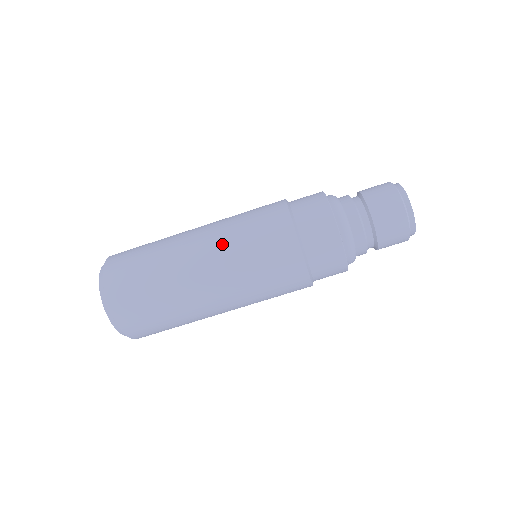
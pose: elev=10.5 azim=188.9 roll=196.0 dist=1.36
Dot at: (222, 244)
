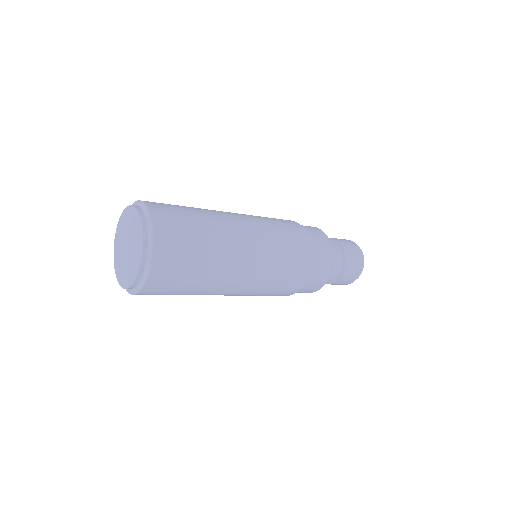
Dot at: (264, 254)
